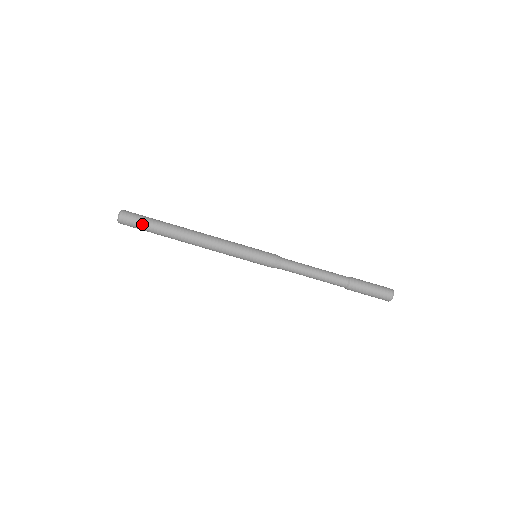
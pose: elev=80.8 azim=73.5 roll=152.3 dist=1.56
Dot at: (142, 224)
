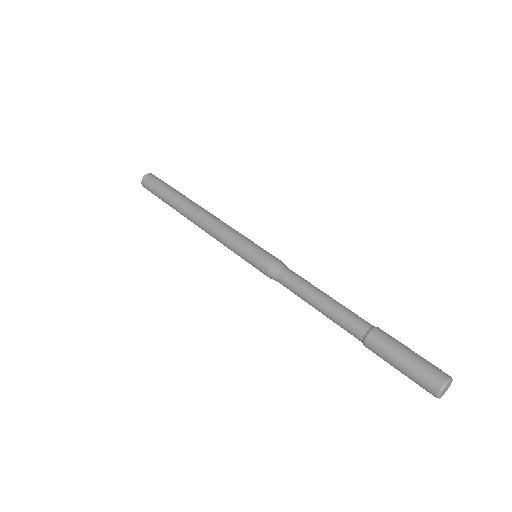
Dot at: (160, 185)
